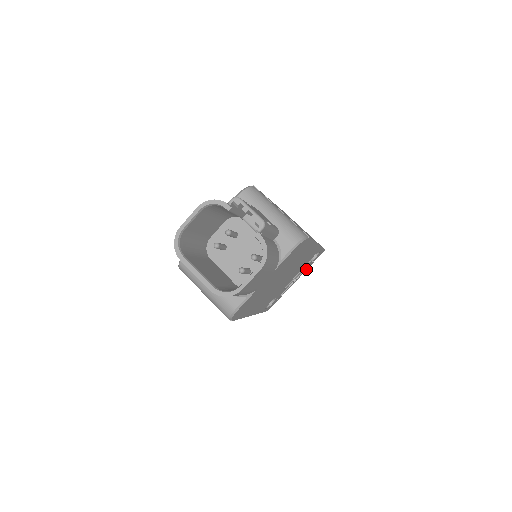
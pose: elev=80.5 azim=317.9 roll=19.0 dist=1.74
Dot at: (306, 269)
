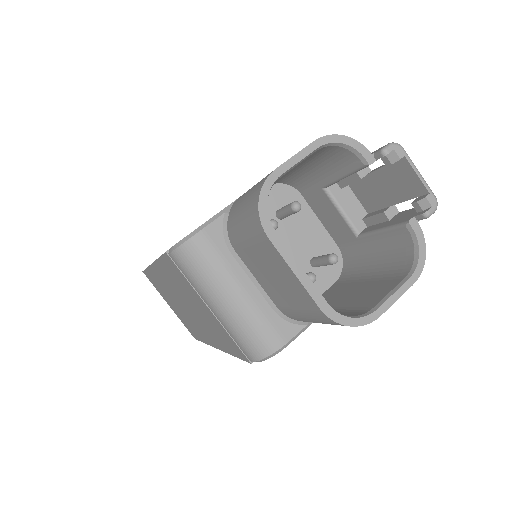
Dot at: occluded
